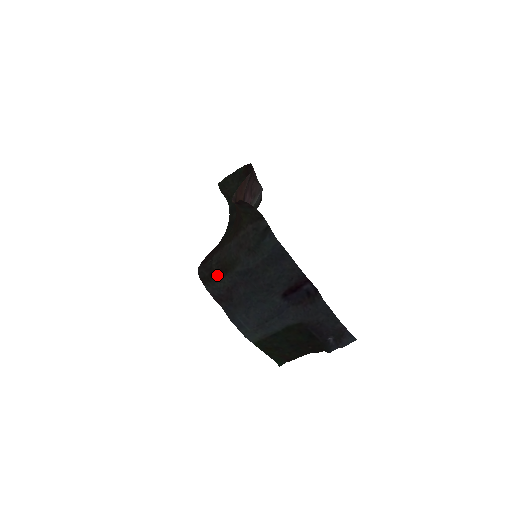
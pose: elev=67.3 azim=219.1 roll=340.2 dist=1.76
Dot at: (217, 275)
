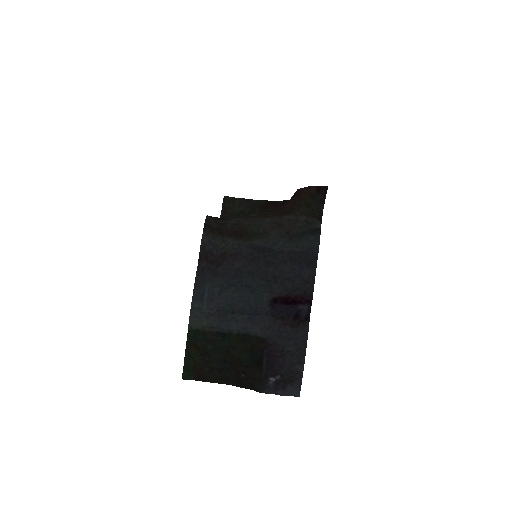
Dot at: (226, 233)
